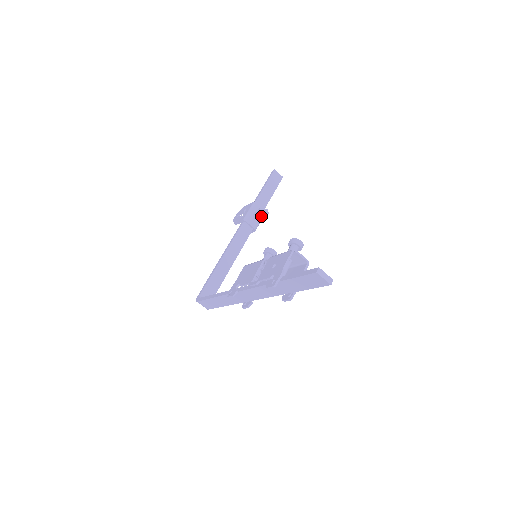
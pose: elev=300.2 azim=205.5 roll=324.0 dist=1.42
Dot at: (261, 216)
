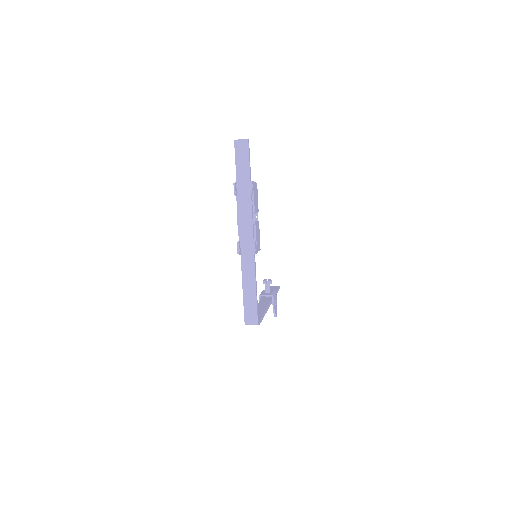
Dot at: (267, 283)
